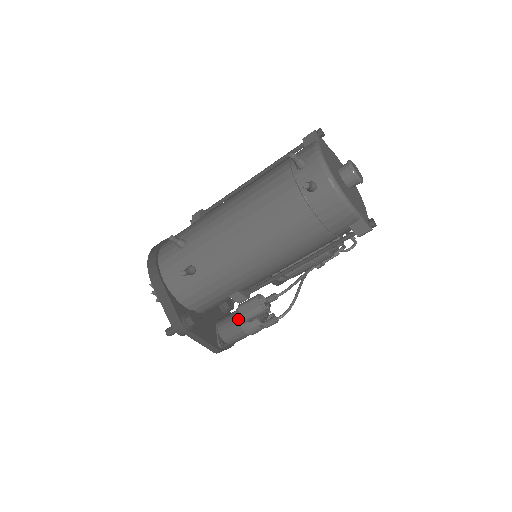
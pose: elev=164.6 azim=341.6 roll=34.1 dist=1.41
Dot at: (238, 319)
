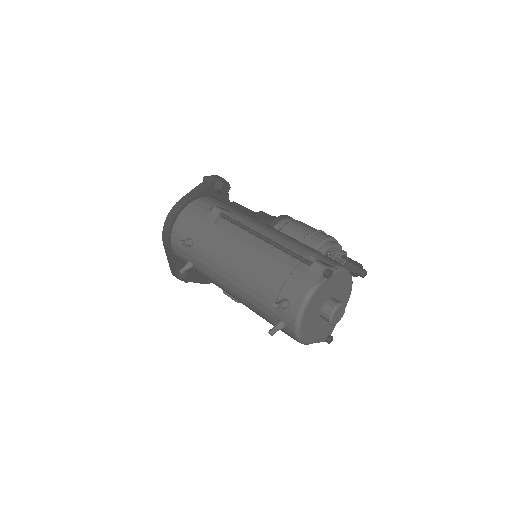
Dot at: occluded
